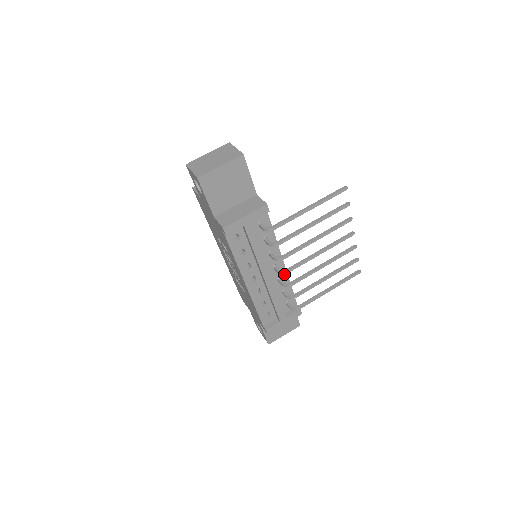
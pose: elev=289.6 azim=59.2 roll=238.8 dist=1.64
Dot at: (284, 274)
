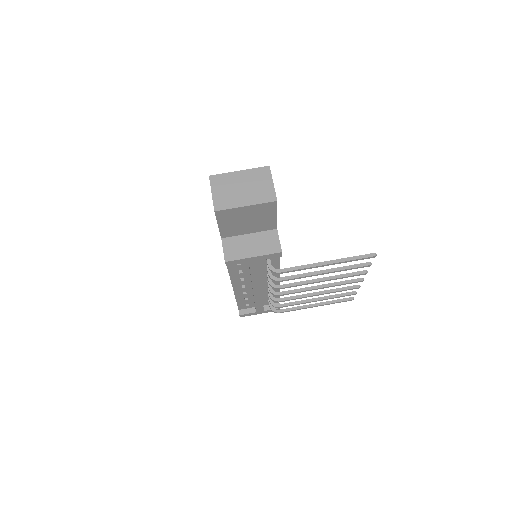
Dot at: occluded
